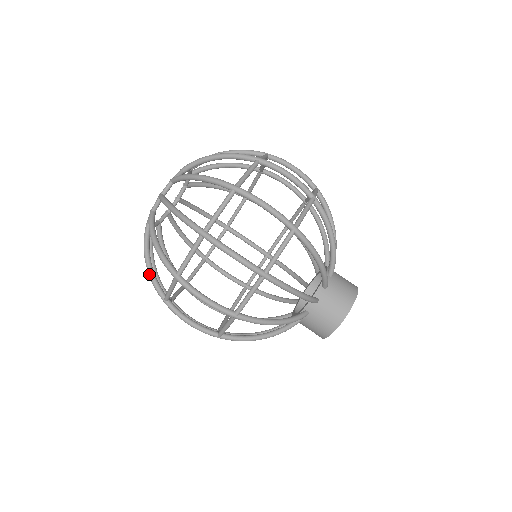
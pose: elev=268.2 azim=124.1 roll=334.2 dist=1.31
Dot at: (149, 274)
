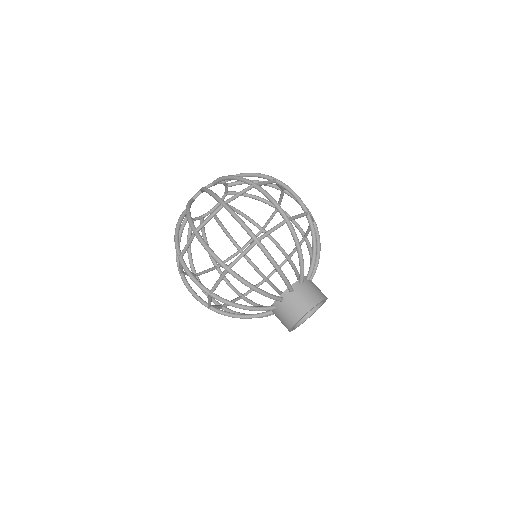
Dot at: (175, 238)
